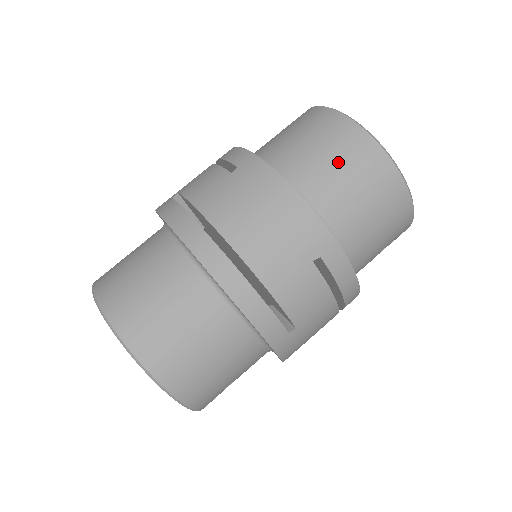
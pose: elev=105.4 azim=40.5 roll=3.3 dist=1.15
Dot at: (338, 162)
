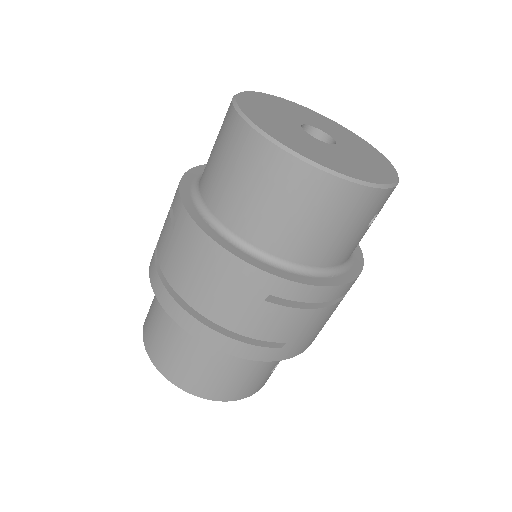
Dot at: (254, 189)
